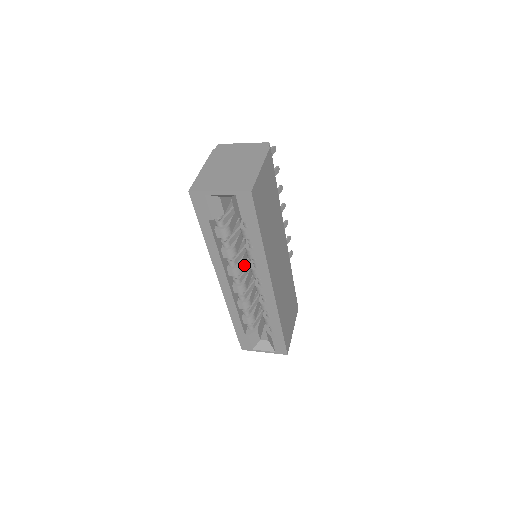
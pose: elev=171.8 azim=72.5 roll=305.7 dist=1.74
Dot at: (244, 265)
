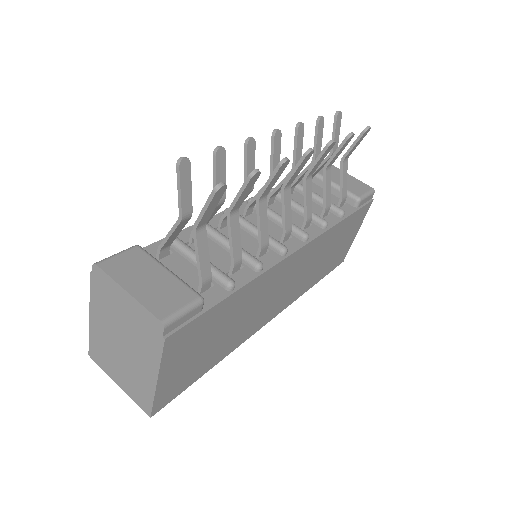
Dot at: occluded
